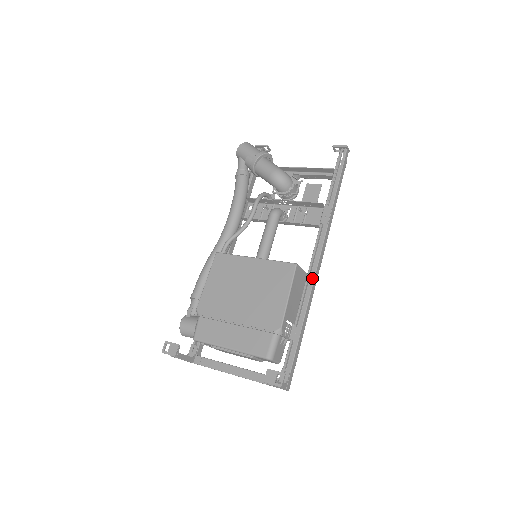
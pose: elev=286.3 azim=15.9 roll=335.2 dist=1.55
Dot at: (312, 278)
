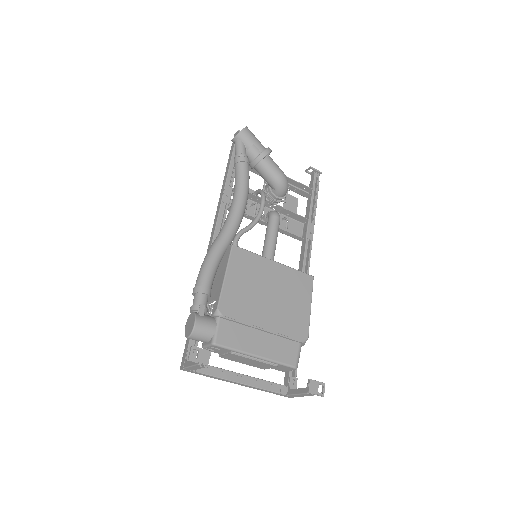
Dot at: occluded
